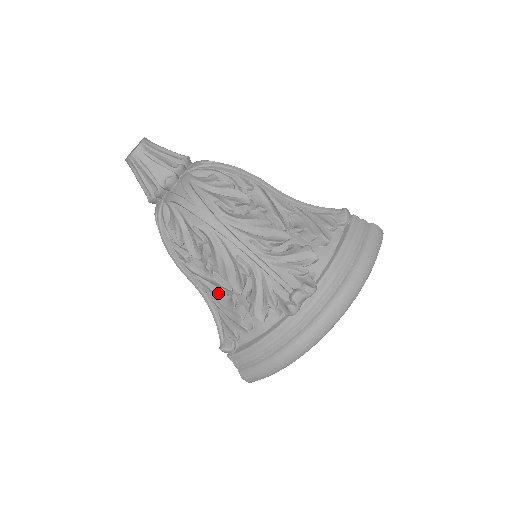
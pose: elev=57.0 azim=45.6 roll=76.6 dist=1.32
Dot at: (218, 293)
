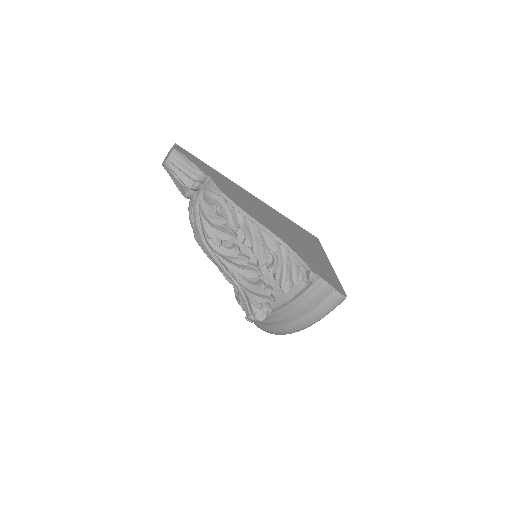
Dot at: occluded
